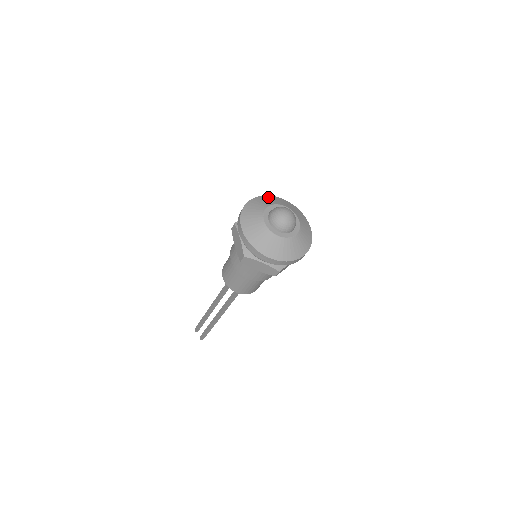
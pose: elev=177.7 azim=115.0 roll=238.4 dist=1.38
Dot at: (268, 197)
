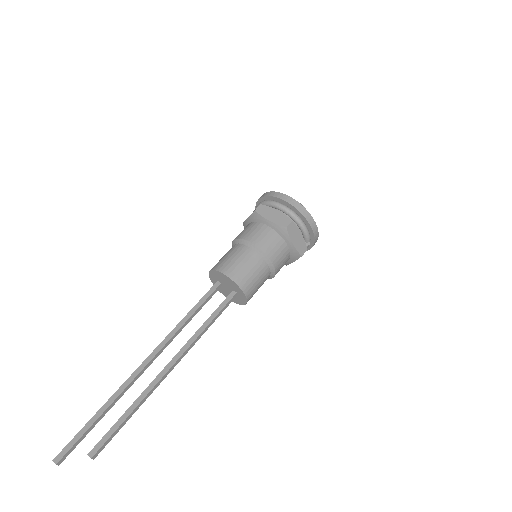
Dot at: occluded
